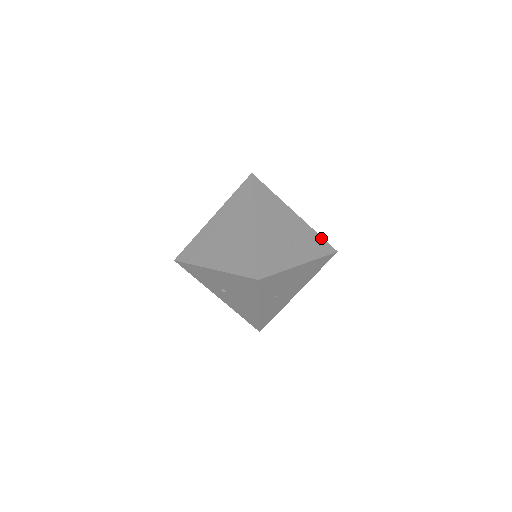
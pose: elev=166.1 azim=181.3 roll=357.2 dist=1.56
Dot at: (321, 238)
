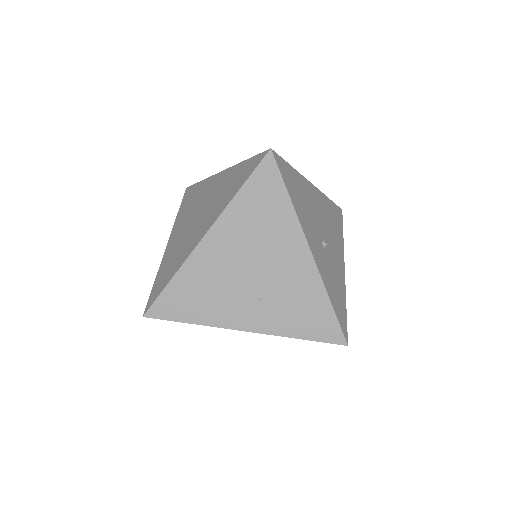
Dot at: (331, 311)
